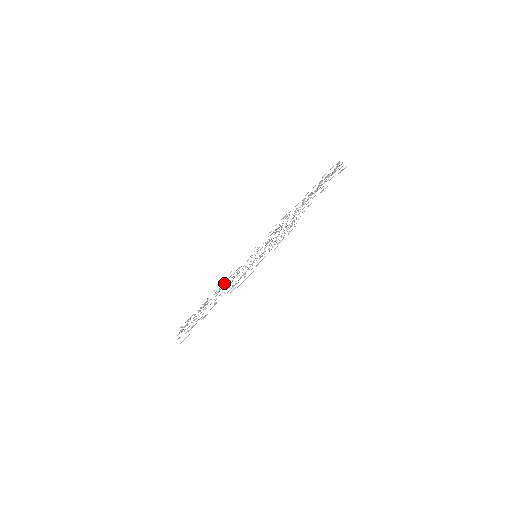
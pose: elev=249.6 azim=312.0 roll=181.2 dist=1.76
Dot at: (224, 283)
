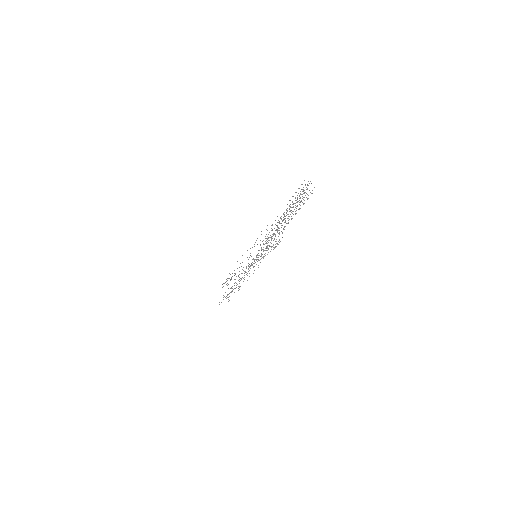
Dot at: occluded
